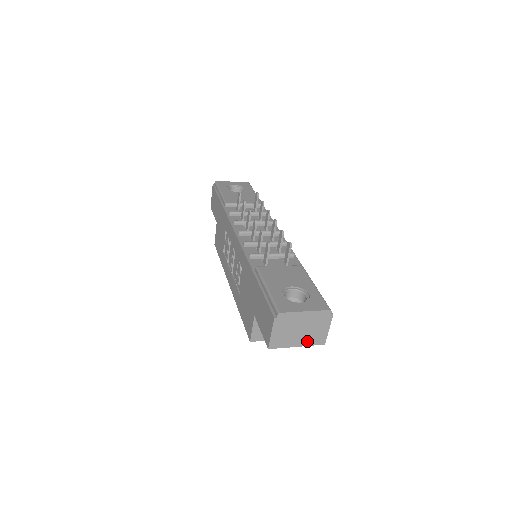
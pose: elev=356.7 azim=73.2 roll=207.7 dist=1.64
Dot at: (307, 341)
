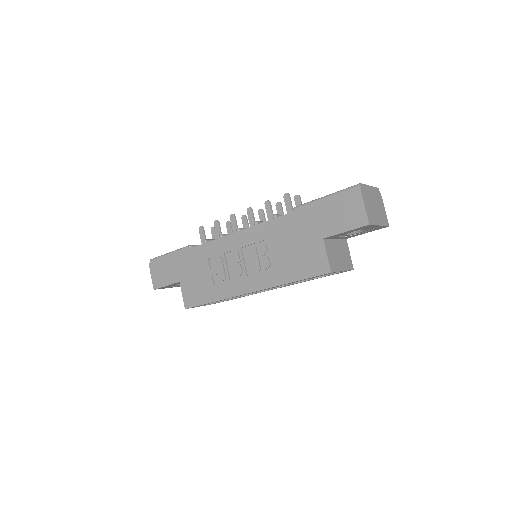
Dot at: (381, 220)
